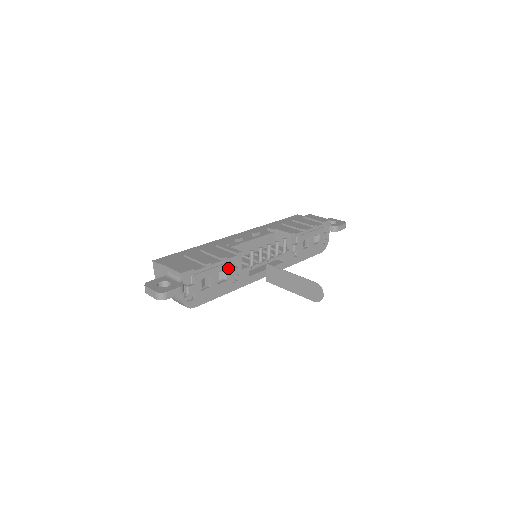
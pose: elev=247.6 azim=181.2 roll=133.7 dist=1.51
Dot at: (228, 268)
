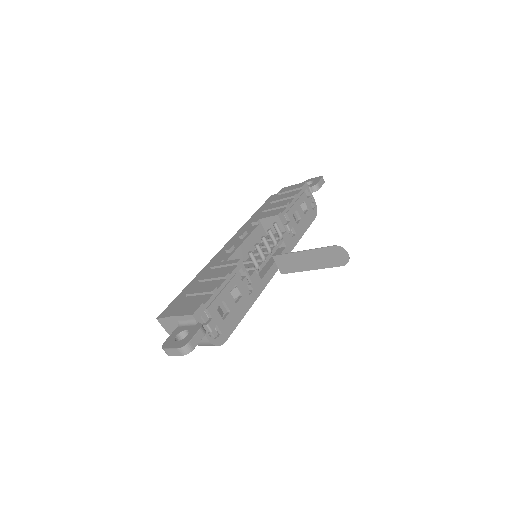
Dot at: (236, 283)
